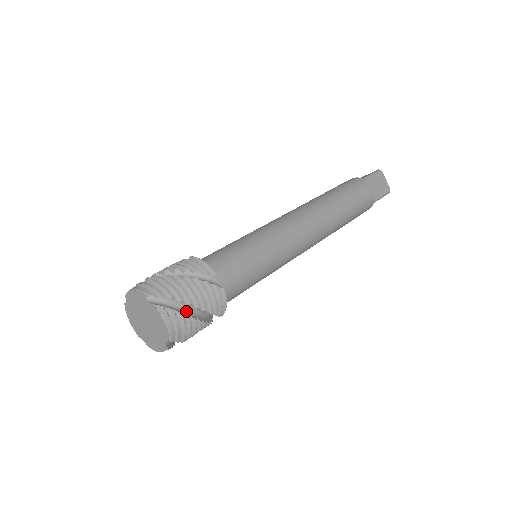
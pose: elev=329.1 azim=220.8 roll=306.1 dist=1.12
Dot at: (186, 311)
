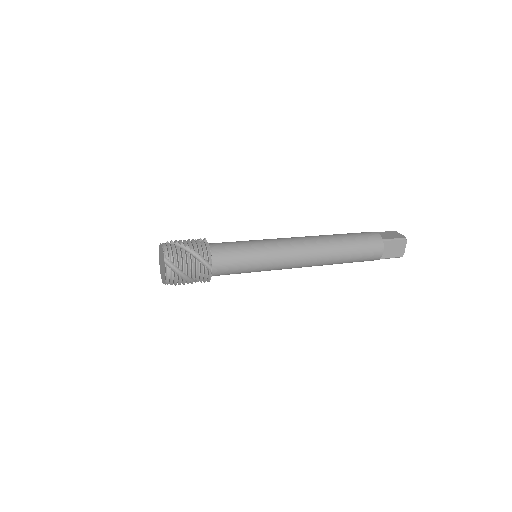
Dot at: (180, 248)
